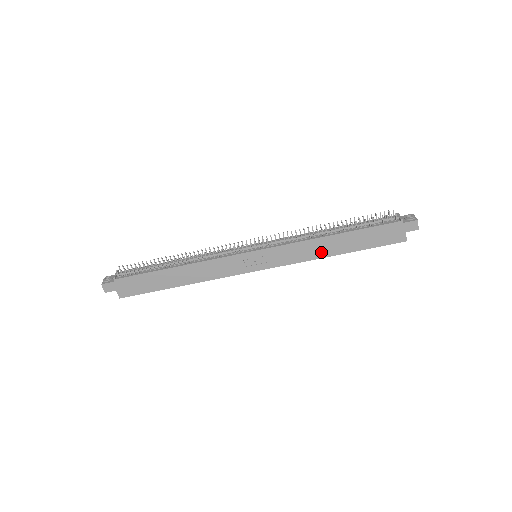
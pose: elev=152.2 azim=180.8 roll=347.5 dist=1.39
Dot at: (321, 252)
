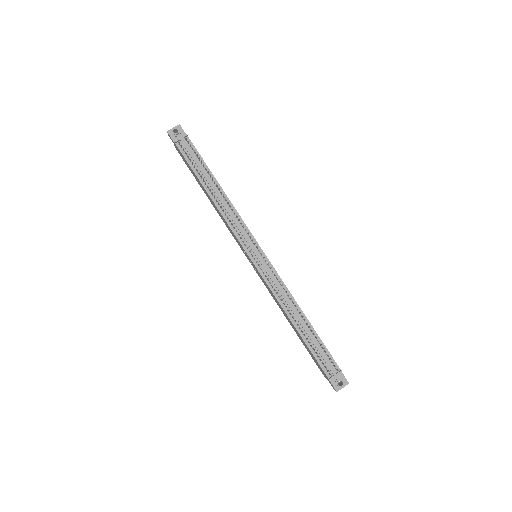
Dot at: (283, 312)
